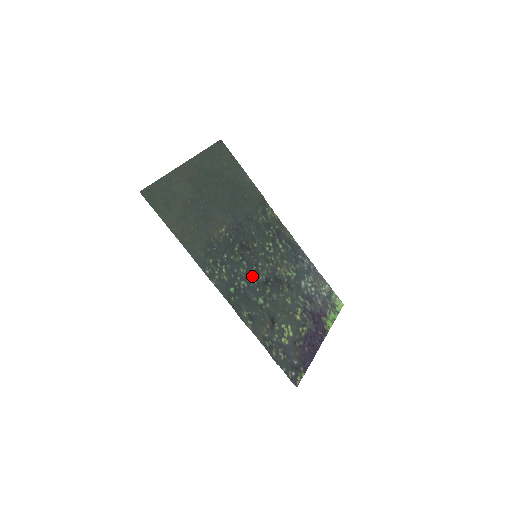
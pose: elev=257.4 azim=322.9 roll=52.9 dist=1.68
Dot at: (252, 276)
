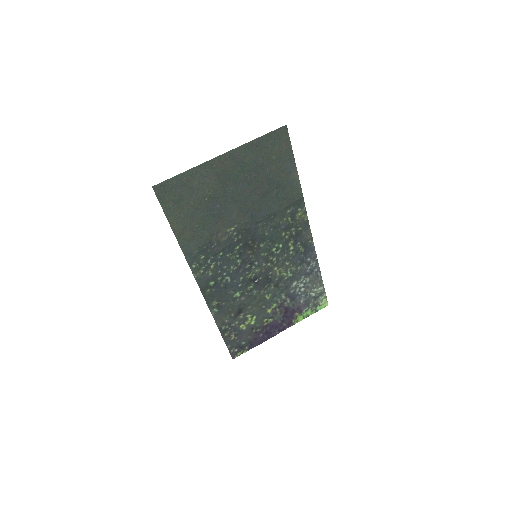
Dot at: (241, 273)
